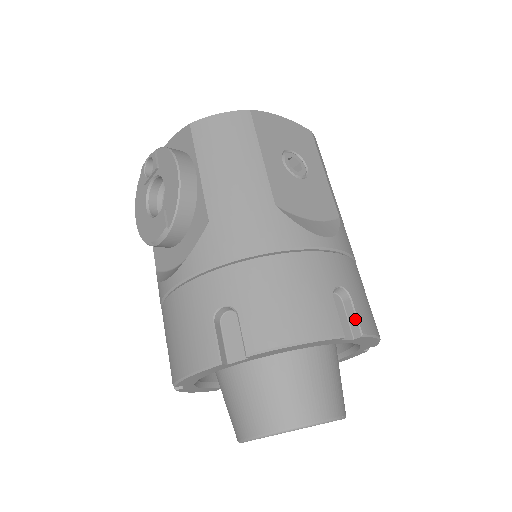
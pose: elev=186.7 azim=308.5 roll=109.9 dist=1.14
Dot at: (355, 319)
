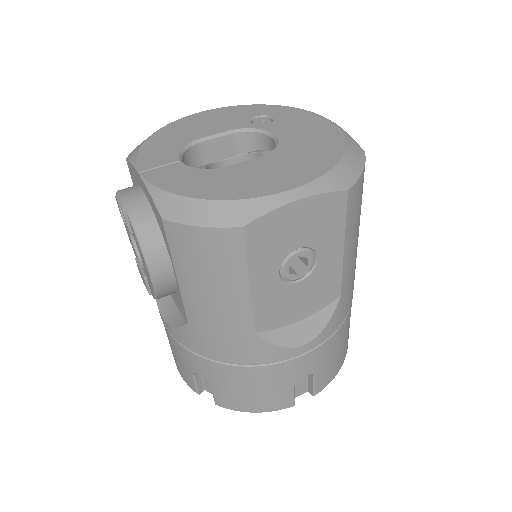
Dot at: (312, 387)
